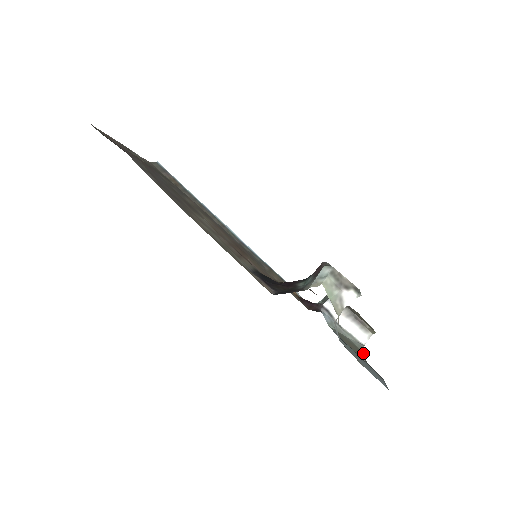
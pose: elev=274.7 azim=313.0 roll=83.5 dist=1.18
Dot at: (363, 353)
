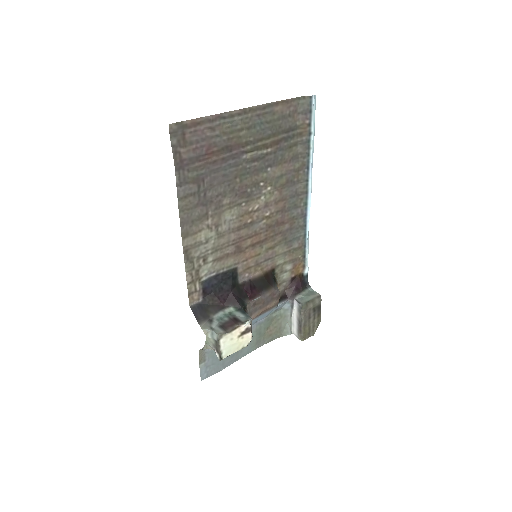
Dot at: (279, 337)
